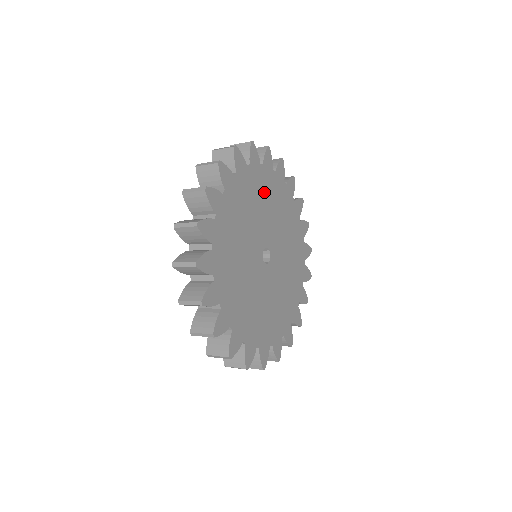
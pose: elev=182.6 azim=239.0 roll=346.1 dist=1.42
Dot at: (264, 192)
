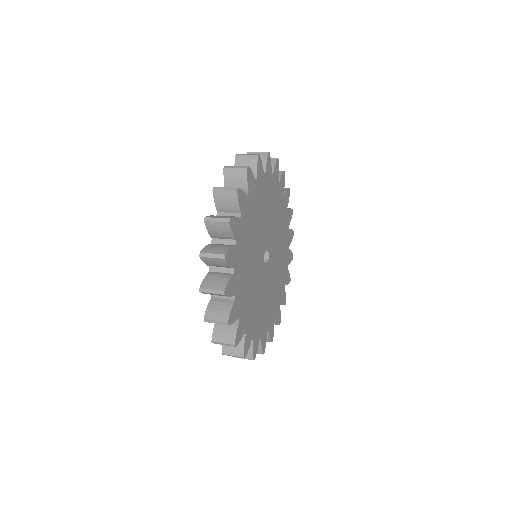
Dot at: (271, 199)
